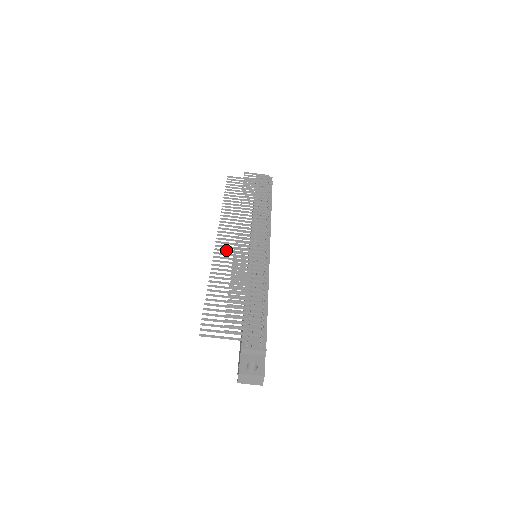
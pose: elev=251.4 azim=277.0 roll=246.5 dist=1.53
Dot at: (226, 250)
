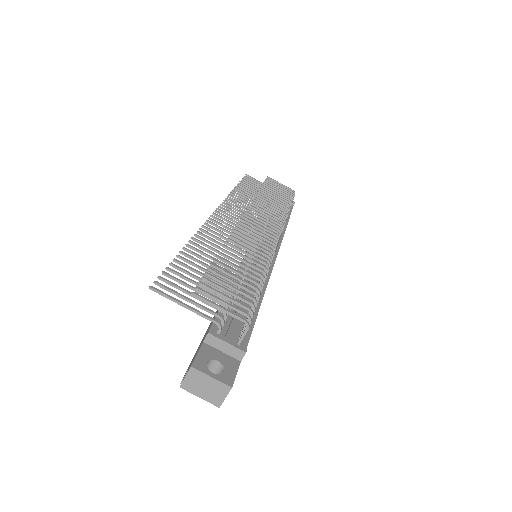
Dot at: (224, 225)
